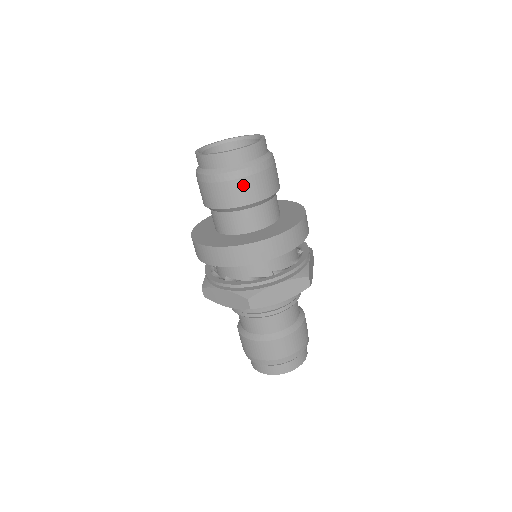
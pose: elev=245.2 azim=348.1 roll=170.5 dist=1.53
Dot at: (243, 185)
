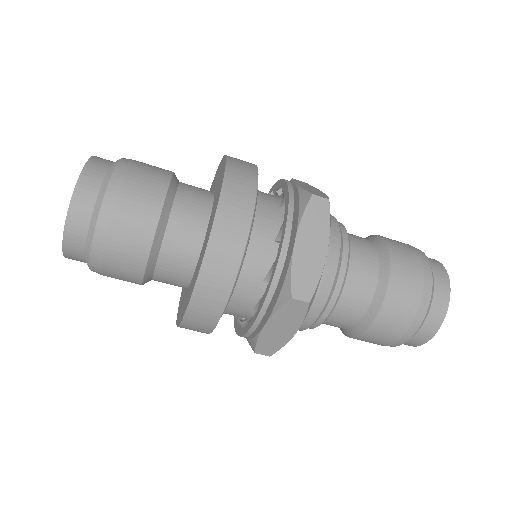
Dot at: (125, 215)
